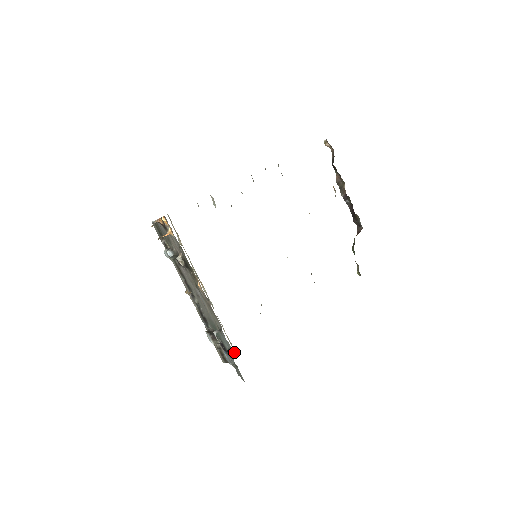
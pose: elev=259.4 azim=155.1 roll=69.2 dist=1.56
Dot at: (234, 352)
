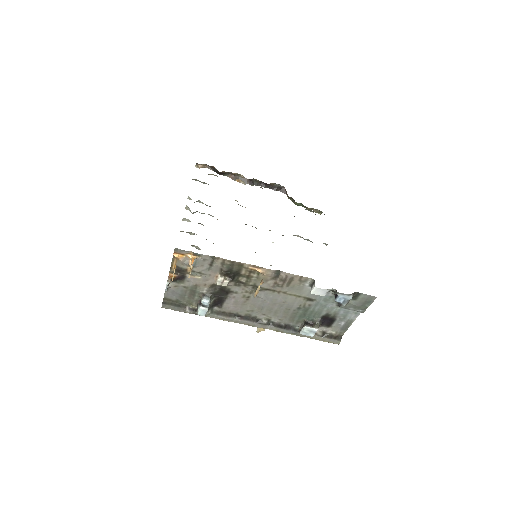
Dot at: occluded
